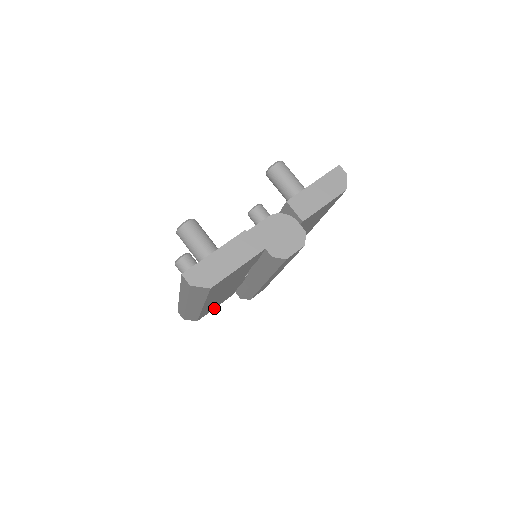
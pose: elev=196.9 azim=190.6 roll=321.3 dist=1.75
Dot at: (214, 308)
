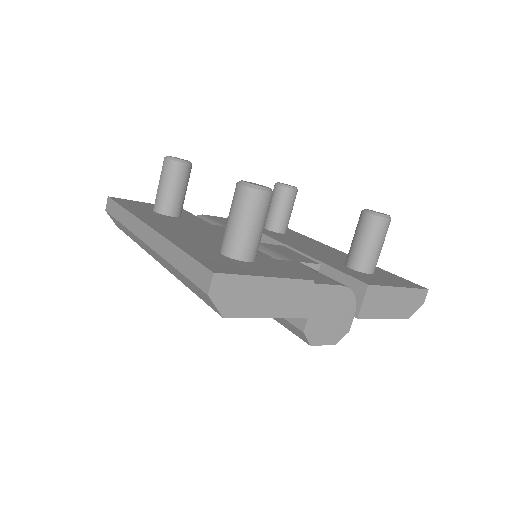
Dot at: occluded
